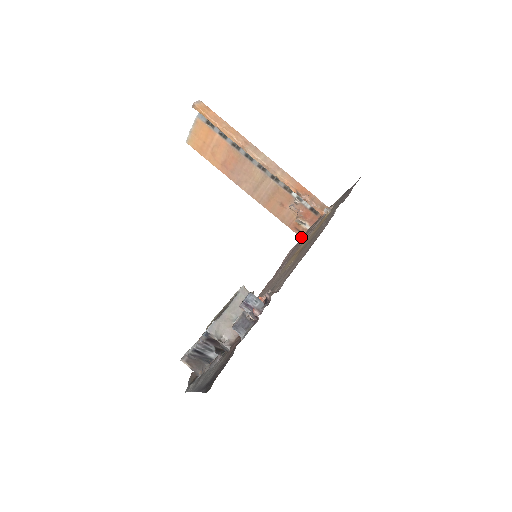
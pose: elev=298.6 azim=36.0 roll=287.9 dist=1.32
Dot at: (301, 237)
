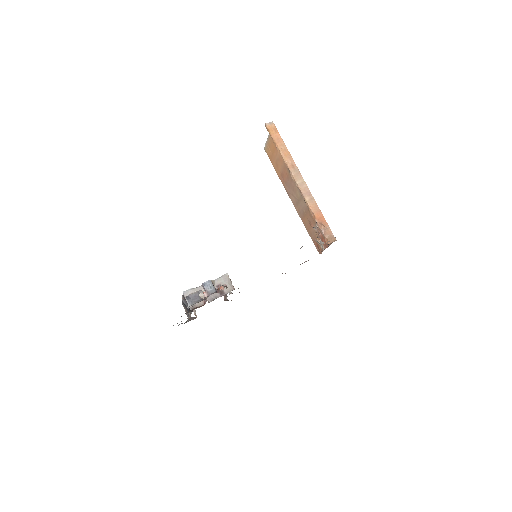
Dot at: occluded
